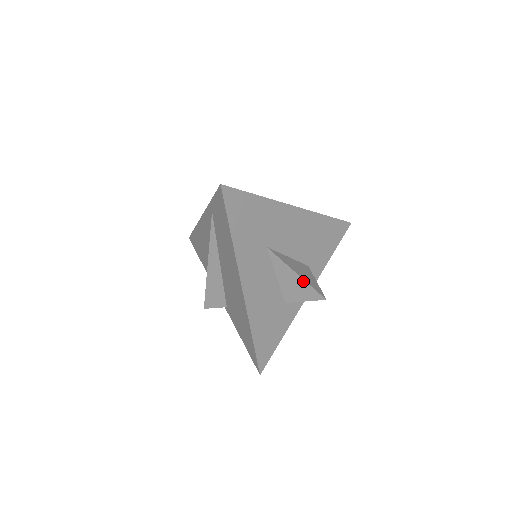
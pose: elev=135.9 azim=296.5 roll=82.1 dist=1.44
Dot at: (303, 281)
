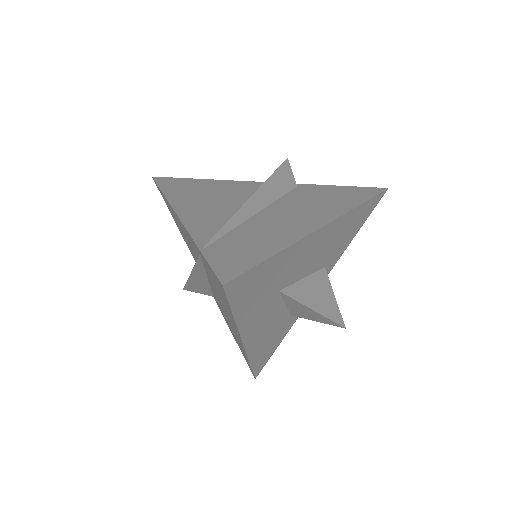
Dot at: (321, 315)
